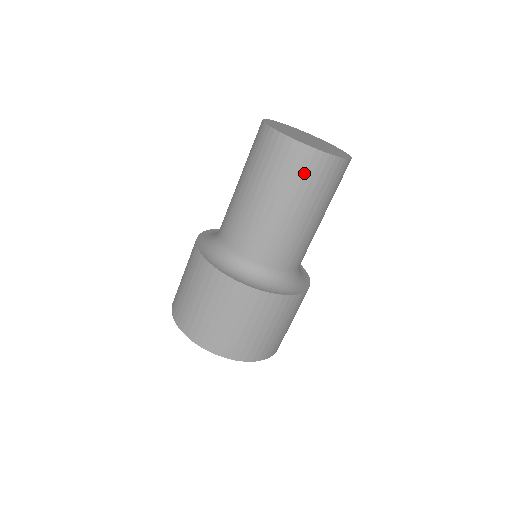
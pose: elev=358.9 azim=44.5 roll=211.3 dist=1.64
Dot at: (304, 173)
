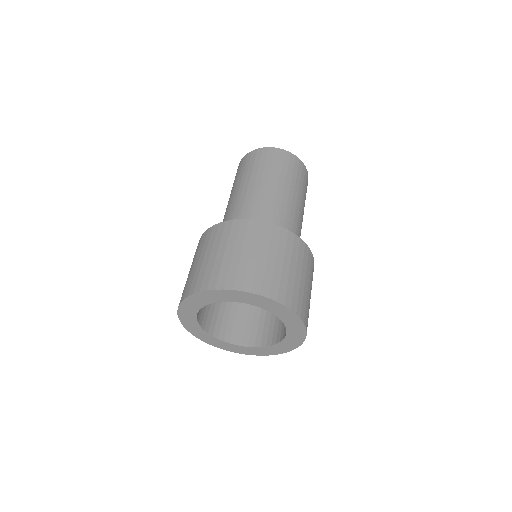
Dot at: (265, 160)
